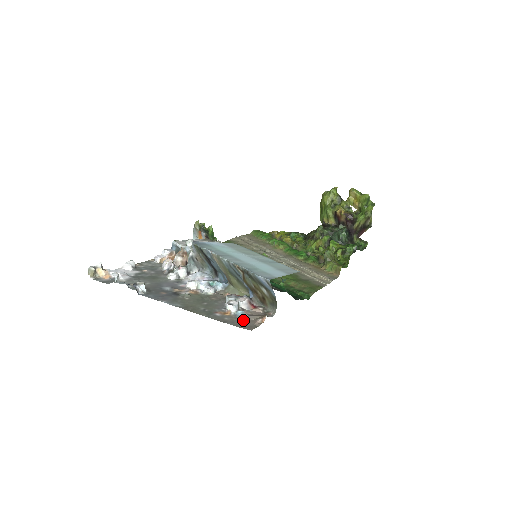
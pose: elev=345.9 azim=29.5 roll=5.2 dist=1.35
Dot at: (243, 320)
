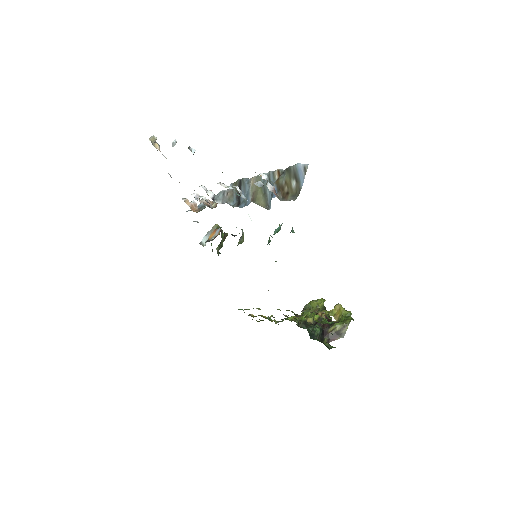
Dot at: occluded
